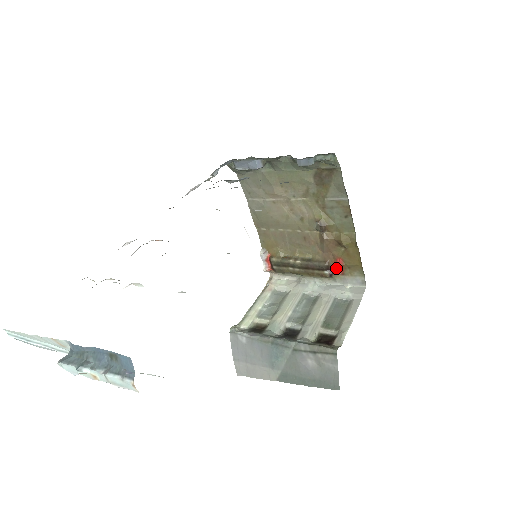
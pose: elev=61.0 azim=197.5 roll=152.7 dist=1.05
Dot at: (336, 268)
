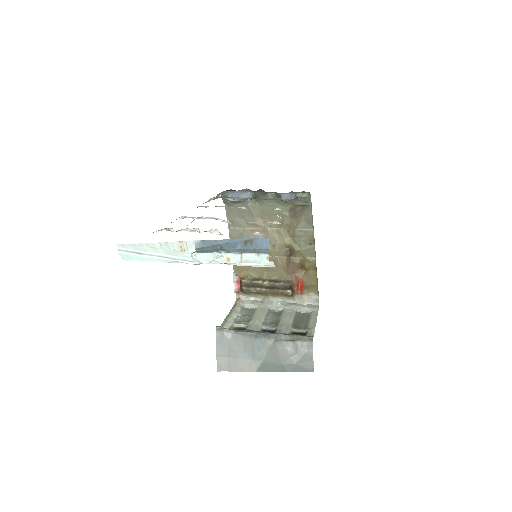
Dot at: (297, 288)
